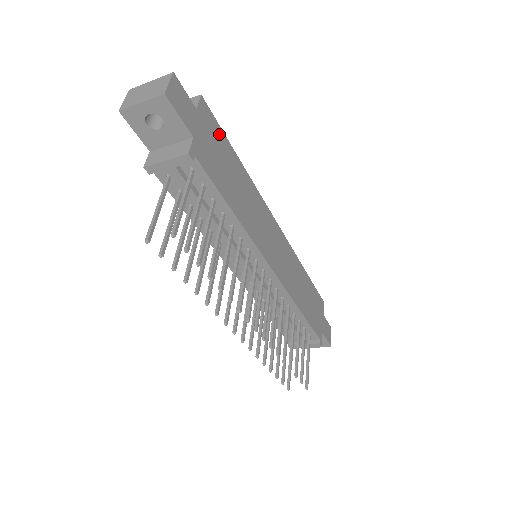
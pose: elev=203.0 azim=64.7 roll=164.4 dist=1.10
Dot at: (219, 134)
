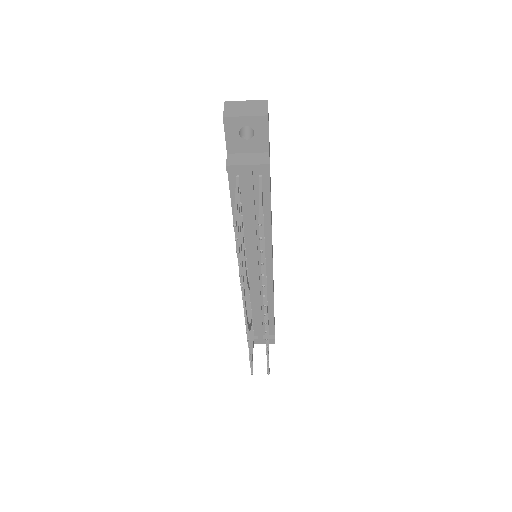
Dot at: occluded
